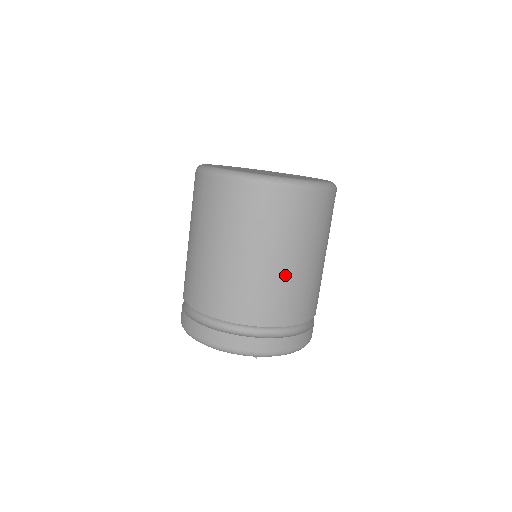
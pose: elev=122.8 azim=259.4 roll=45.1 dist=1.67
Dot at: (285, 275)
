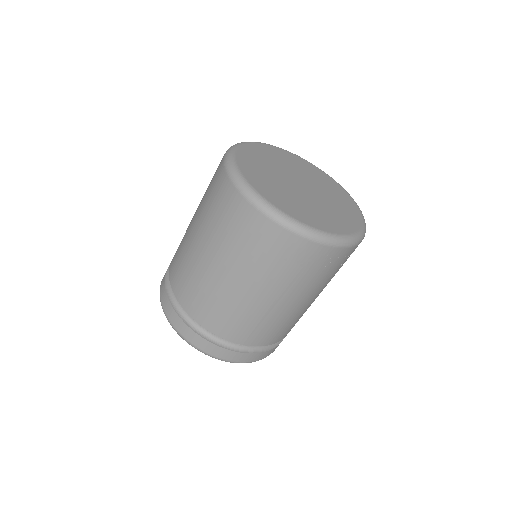
Dot at: (221, 286)
